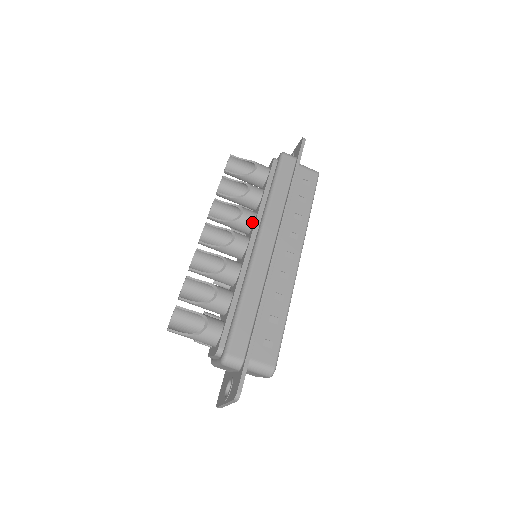
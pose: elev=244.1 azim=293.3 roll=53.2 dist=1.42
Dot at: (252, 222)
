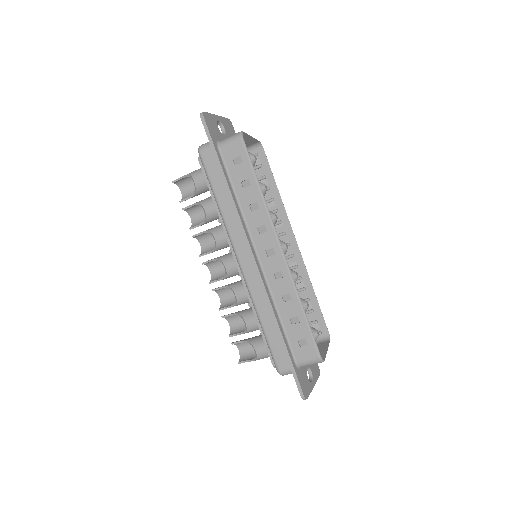
Dot at: (227, 240)
